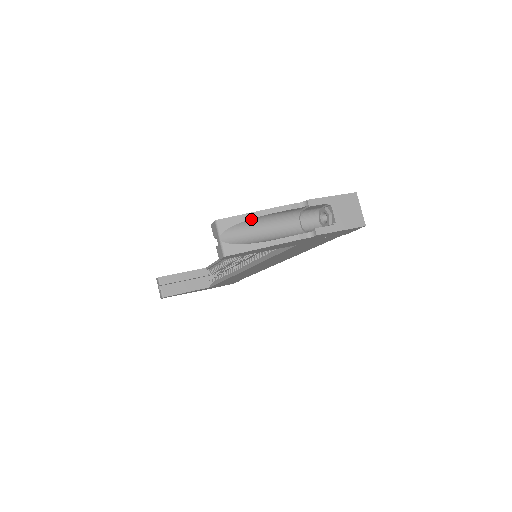
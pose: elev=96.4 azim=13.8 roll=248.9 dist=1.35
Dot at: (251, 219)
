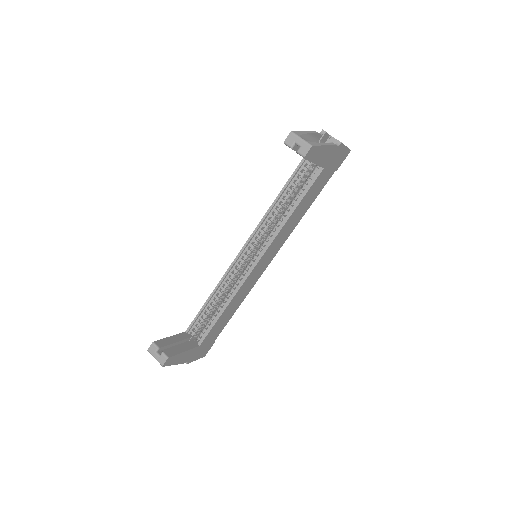
Dot at: (306, 134)
